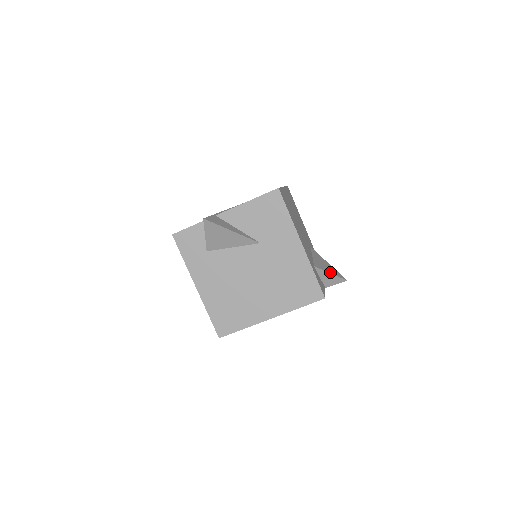
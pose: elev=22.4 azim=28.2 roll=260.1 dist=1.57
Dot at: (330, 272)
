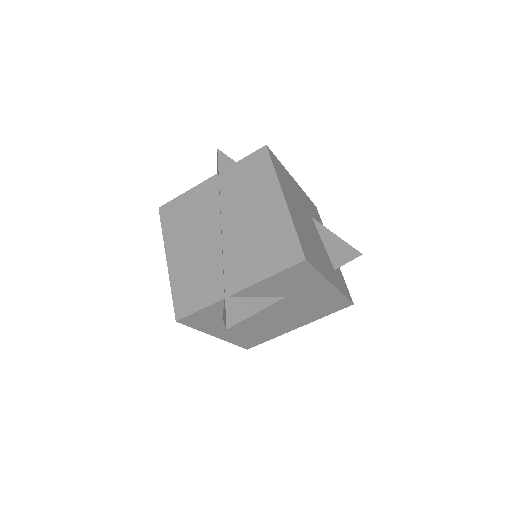
Dot at: (347, 260)
